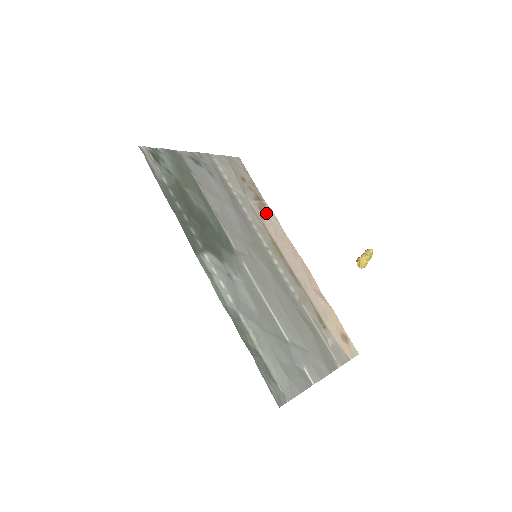
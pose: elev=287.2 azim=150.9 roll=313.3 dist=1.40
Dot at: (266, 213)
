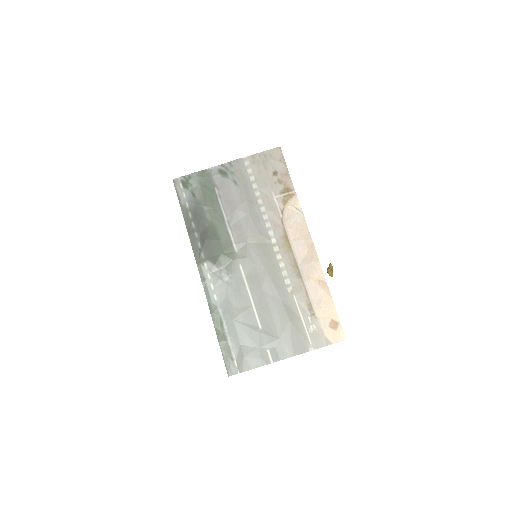
Dot at: (289, 205)
